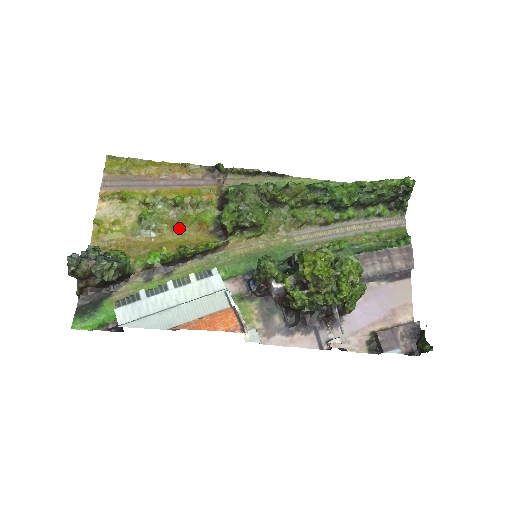
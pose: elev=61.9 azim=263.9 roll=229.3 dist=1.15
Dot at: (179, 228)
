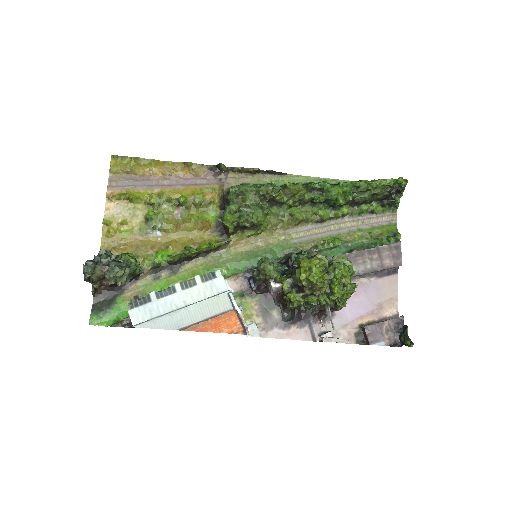
Dot at: (183, 227)
